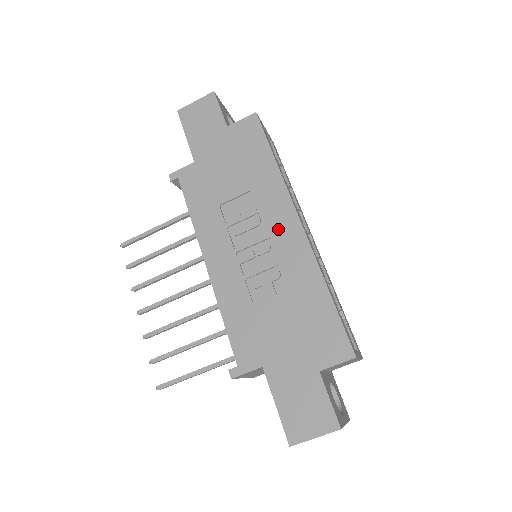
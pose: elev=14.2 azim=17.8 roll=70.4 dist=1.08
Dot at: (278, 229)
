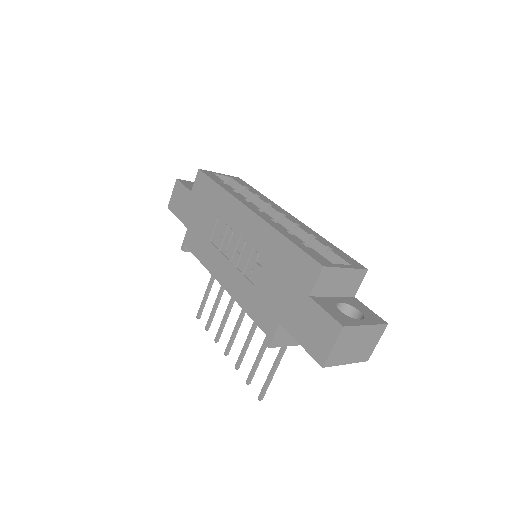
Dot at: (242, 225)
